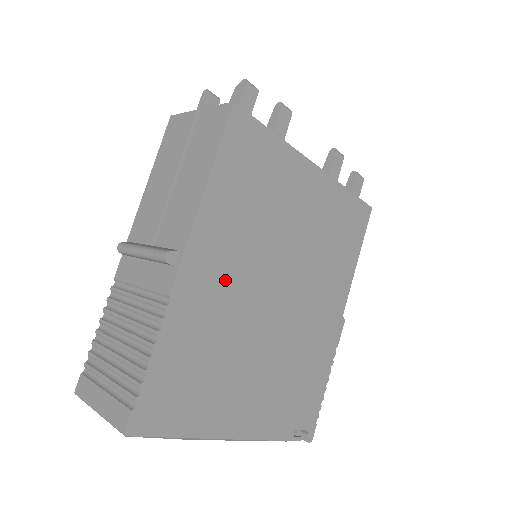
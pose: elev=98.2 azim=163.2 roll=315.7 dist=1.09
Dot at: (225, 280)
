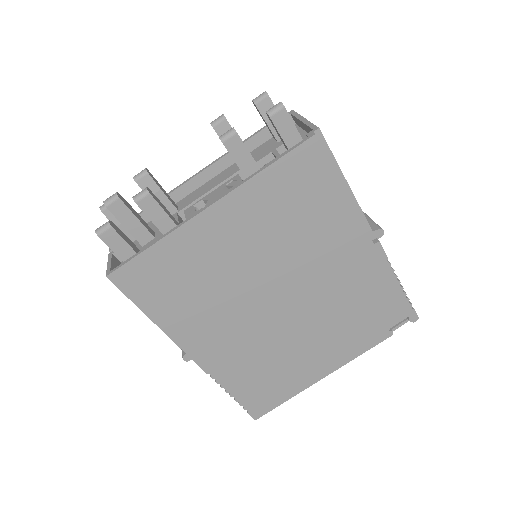
Dot at: (230, 337)
